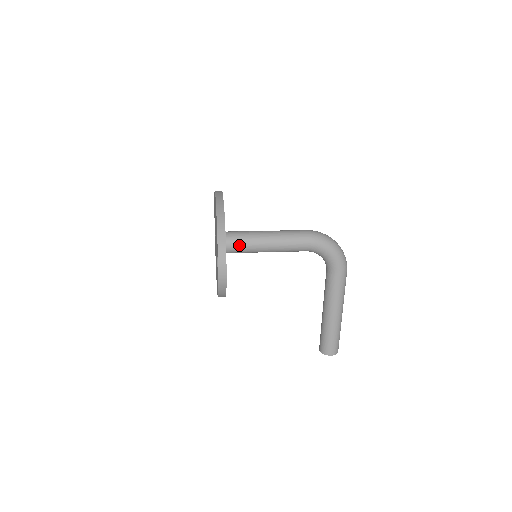
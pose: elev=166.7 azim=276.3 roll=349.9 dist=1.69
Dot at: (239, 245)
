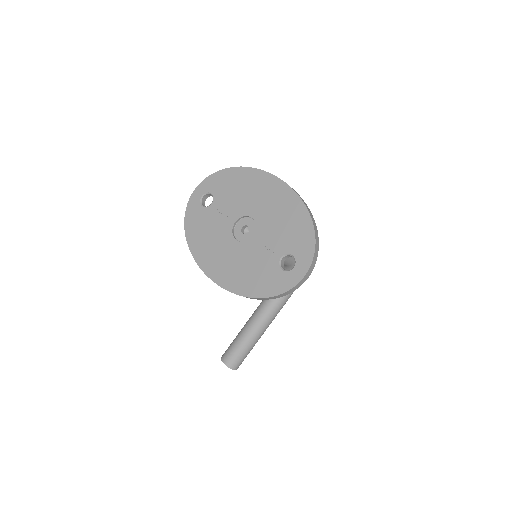
Dot at: occluded
